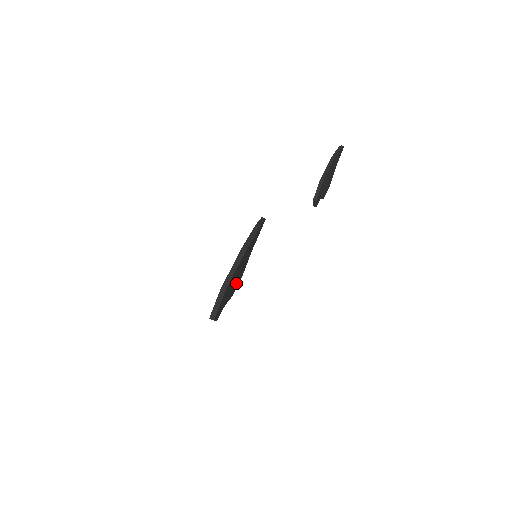
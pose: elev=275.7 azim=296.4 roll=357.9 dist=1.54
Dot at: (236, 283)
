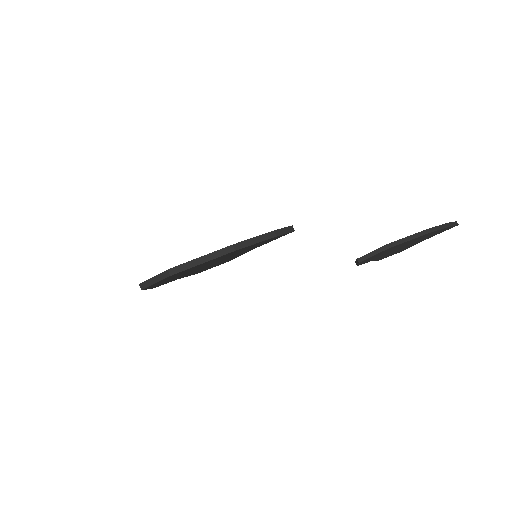
Dot at: (209, 267)
